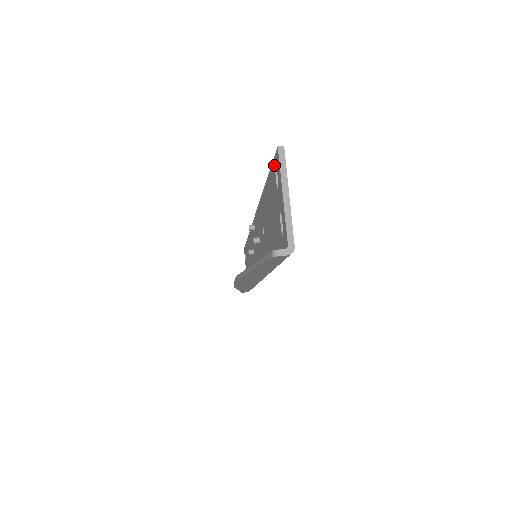
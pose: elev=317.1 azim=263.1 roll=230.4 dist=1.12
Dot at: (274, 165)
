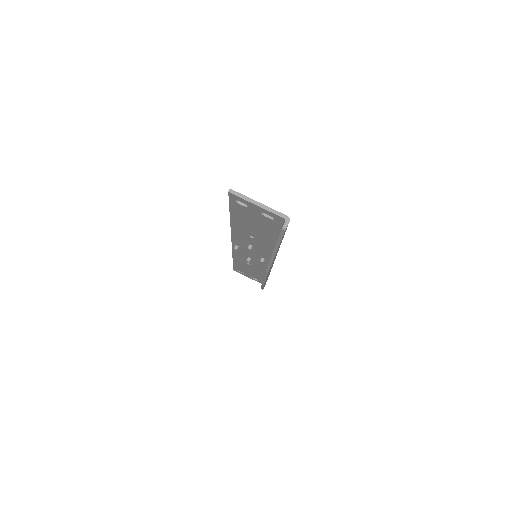
Dot at: (233, 201)
